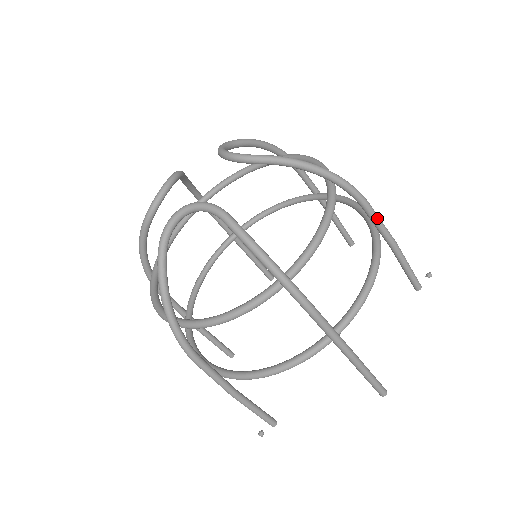
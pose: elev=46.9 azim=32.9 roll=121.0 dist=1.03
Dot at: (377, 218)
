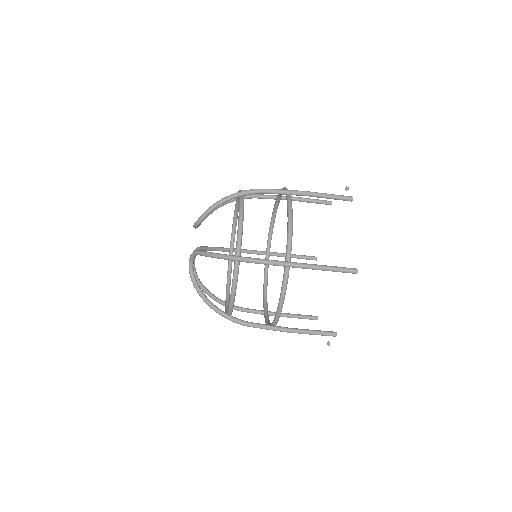
Dot at: (278, 191)
